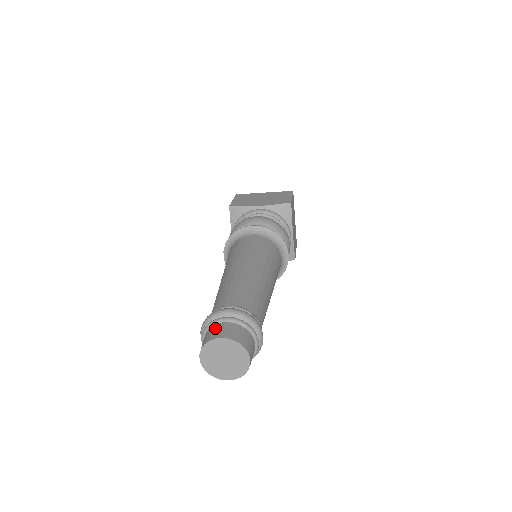
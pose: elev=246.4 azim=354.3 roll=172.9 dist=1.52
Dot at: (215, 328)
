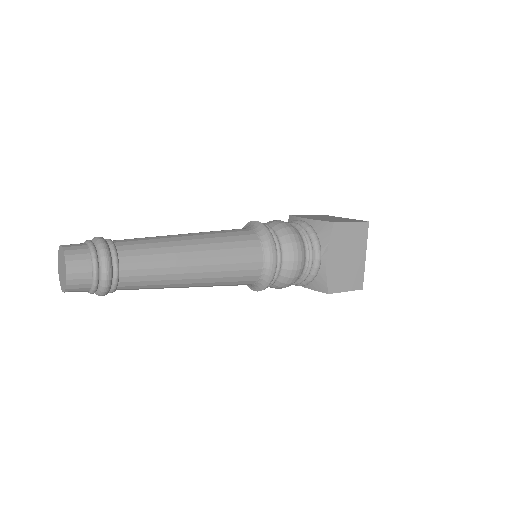
Dot at: occluded
